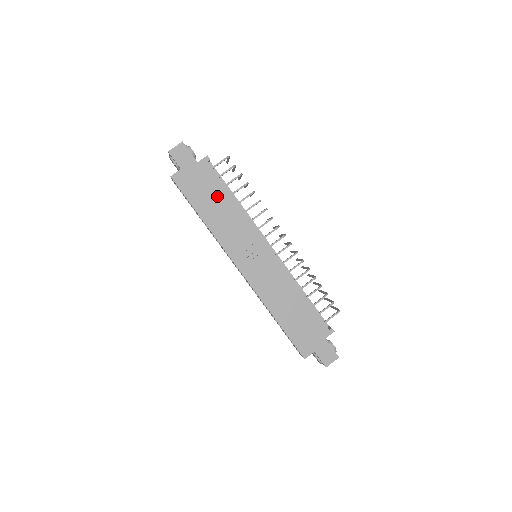
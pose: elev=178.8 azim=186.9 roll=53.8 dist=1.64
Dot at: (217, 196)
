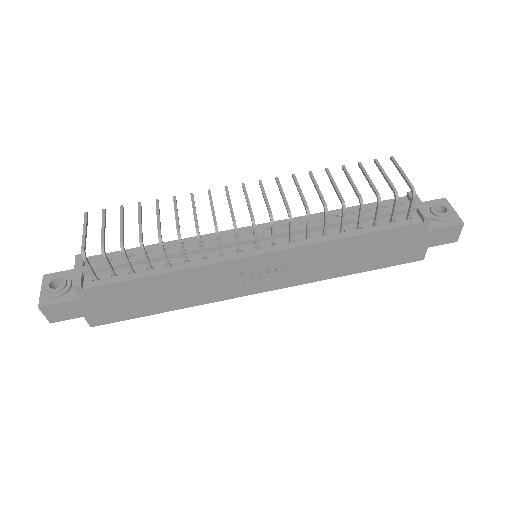
Dot at: (145, 291)
